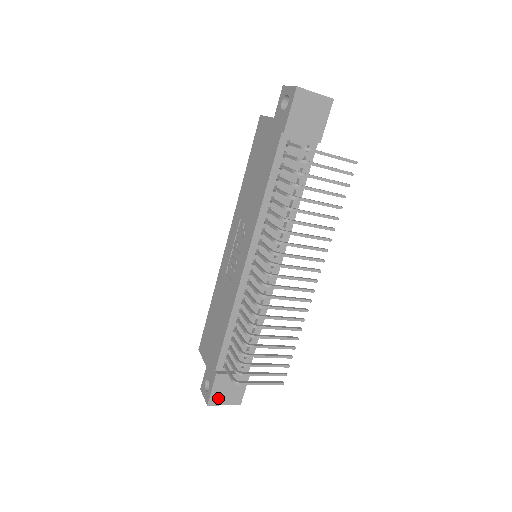
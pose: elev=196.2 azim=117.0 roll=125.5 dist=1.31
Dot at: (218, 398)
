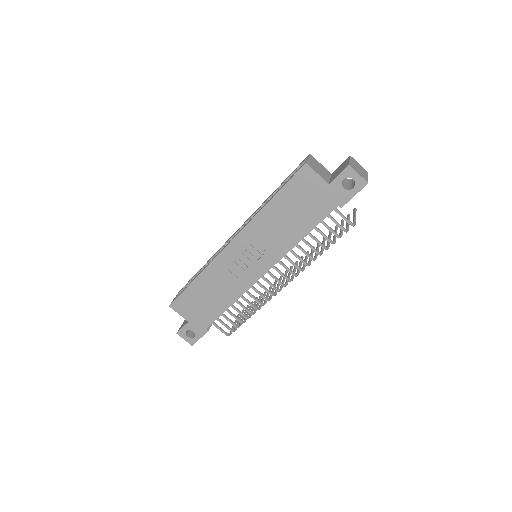
Dot at: occluded
